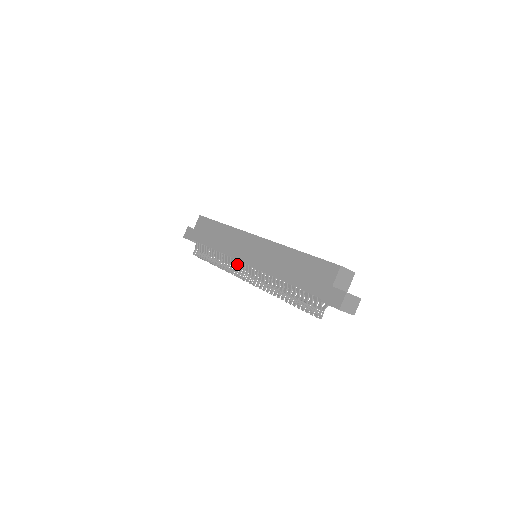
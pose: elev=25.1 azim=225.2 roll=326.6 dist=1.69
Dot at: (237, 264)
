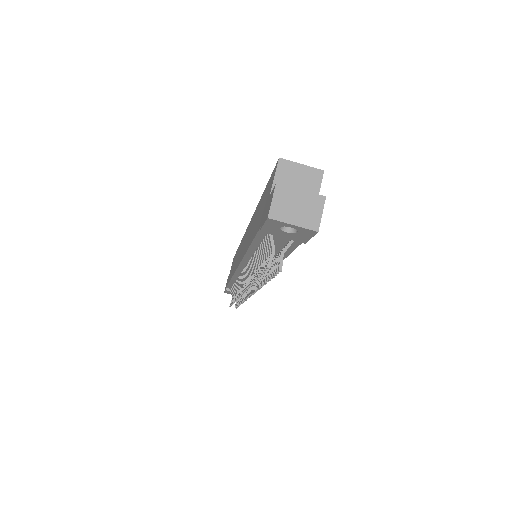
Dot at: (241, 279)
